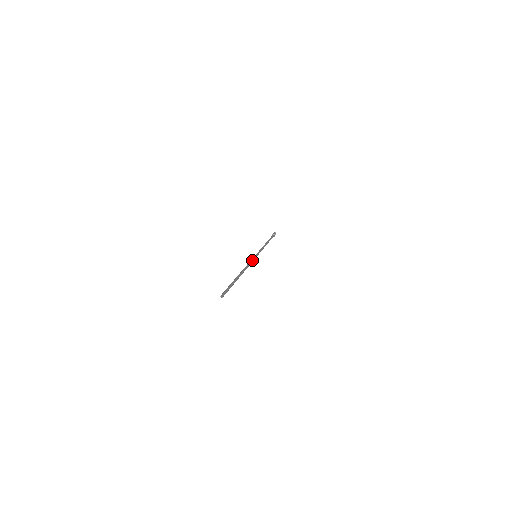
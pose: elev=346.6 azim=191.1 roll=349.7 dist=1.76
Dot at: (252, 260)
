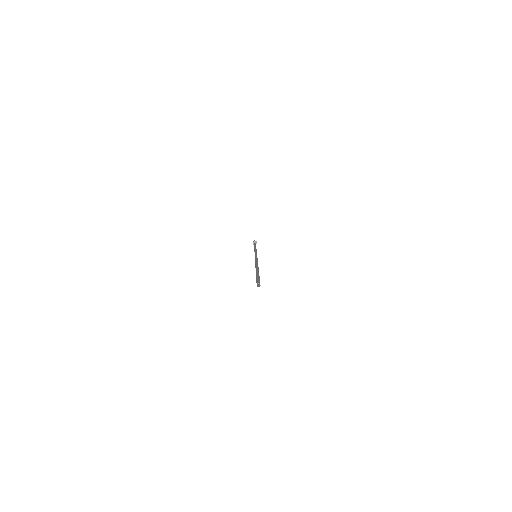
Dot at: occluded
